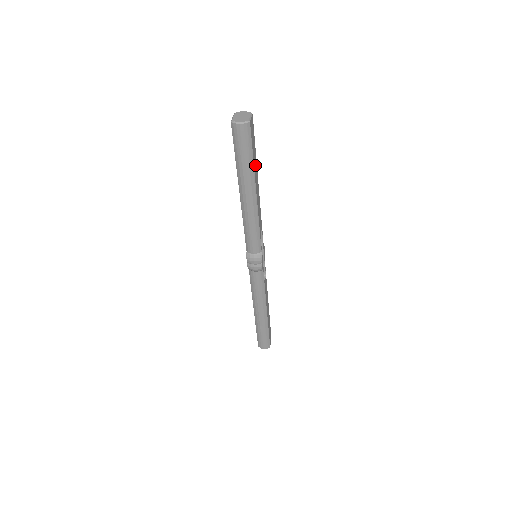
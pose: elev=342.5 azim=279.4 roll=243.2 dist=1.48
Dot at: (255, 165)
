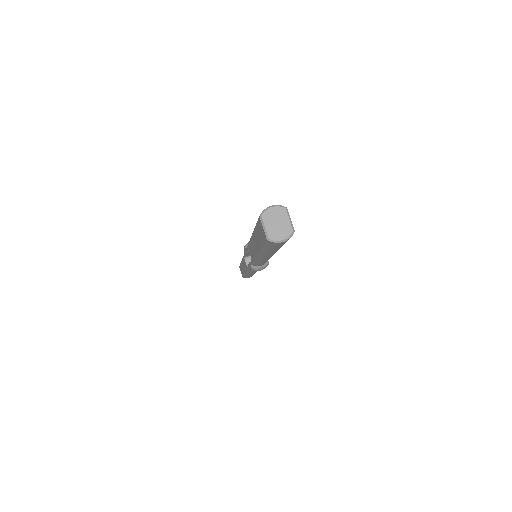
Dot at: occluded
